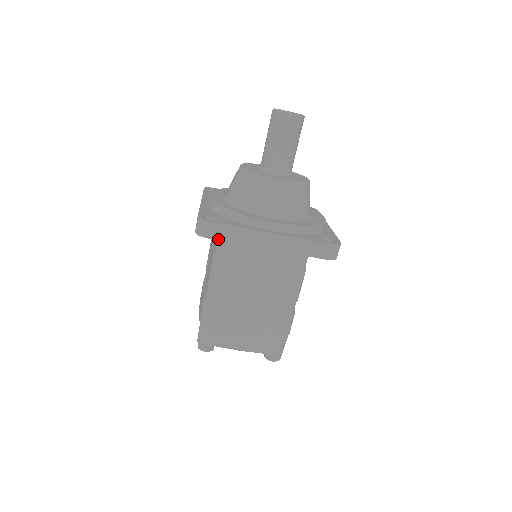
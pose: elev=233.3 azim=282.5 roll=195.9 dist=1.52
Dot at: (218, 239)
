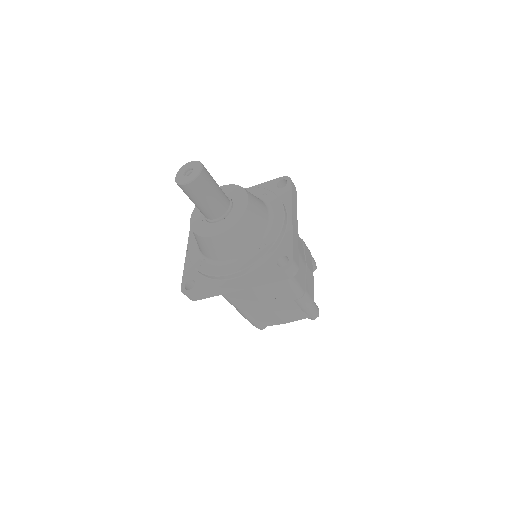
Dot at: (203, 298)
